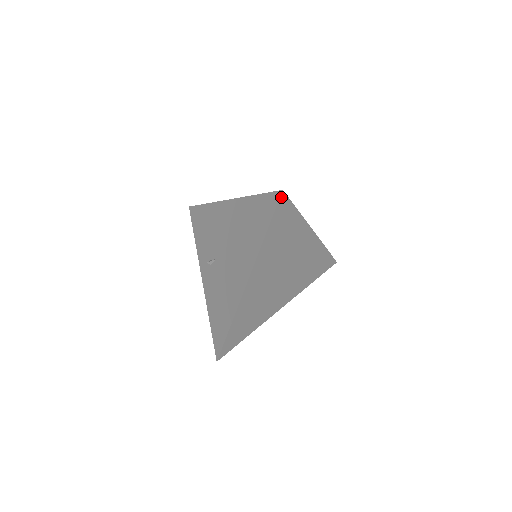
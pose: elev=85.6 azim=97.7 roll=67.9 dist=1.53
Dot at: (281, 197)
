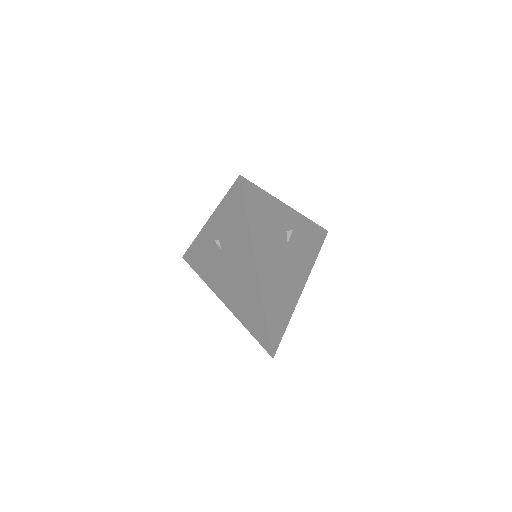
Dot at: (271, 353)
